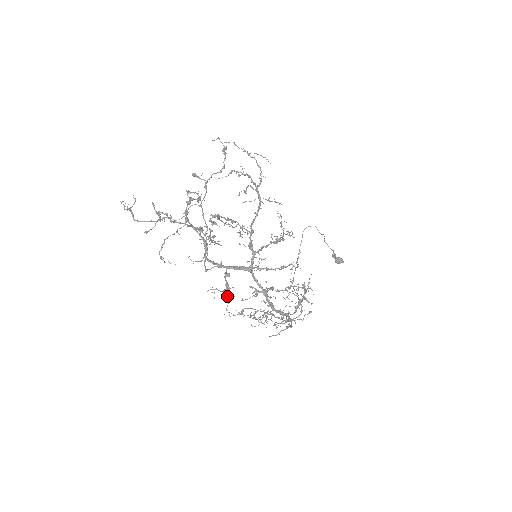
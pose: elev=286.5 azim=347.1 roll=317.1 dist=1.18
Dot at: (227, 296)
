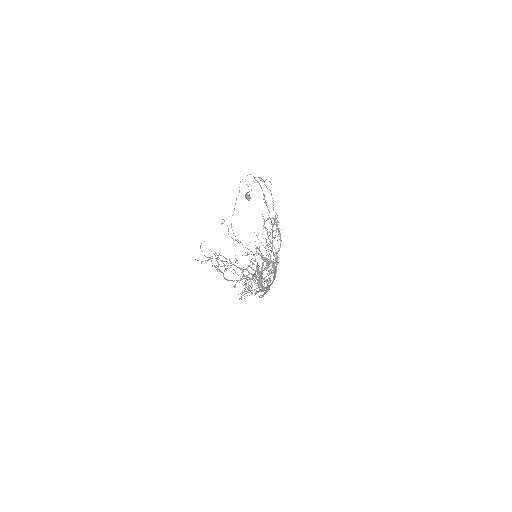
Dot at: (245, 289)
